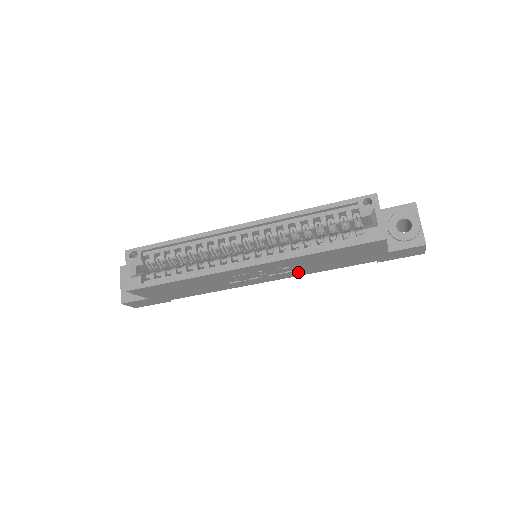
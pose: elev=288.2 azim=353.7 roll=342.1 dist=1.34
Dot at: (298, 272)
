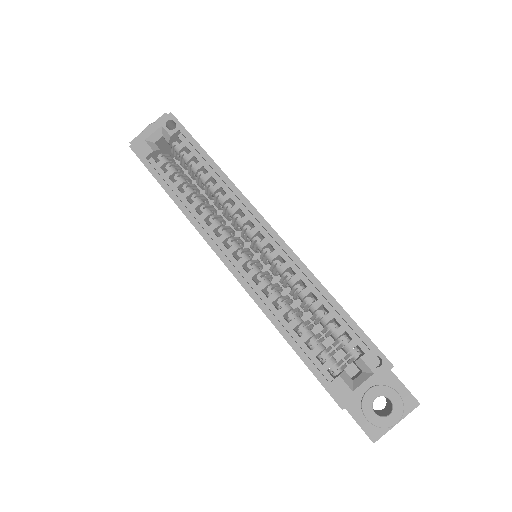
Dot at: occluded
